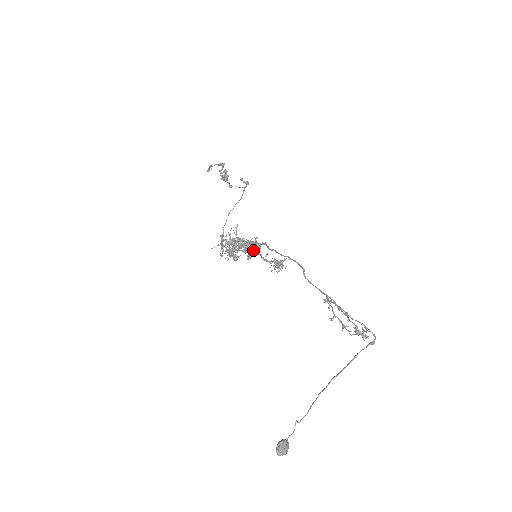
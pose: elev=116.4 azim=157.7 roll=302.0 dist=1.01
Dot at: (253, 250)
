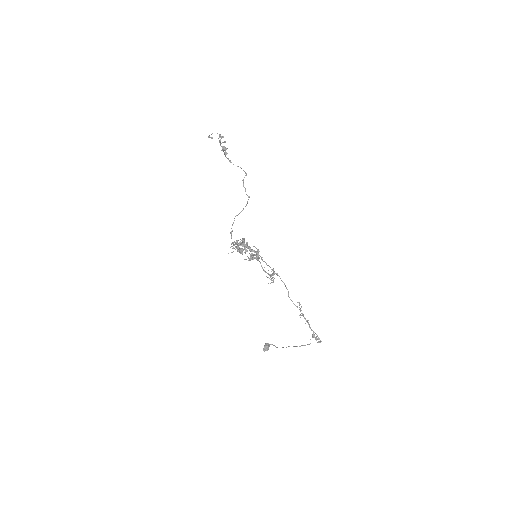
Dot at: occluded
